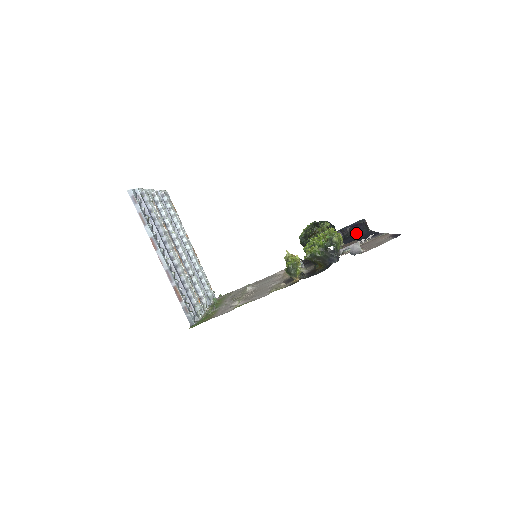
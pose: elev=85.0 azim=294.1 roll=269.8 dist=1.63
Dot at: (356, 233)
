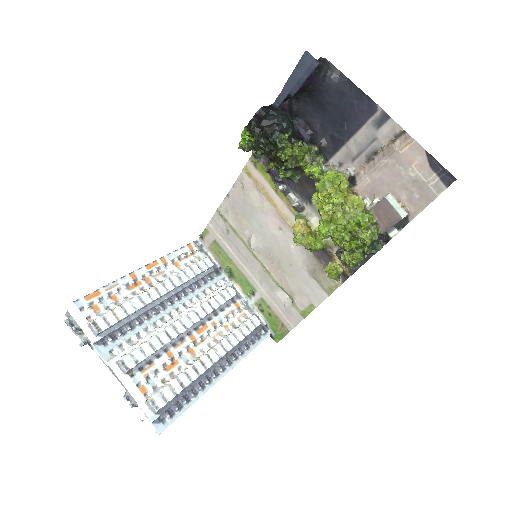
Dot at: (318, 94)
